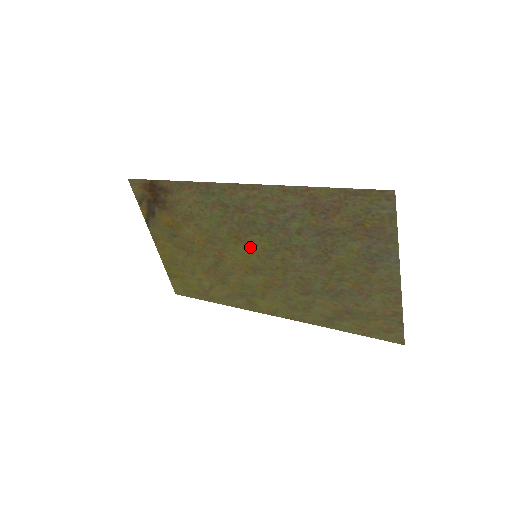
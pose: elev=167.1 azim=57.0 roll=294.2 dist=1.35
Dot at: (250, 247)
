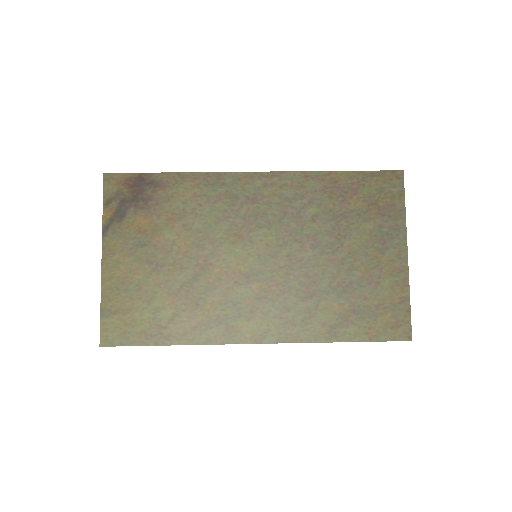
Dot at: (251, 245)
